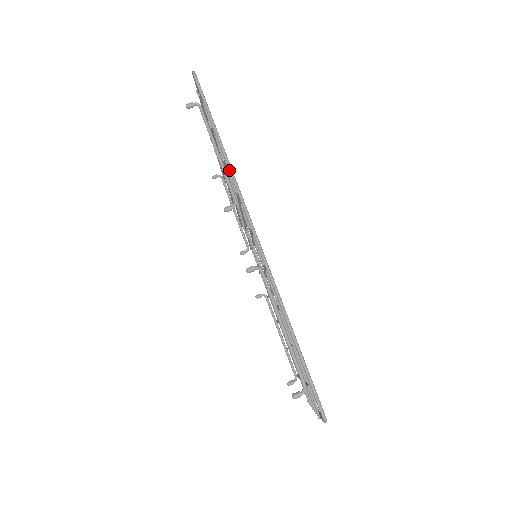
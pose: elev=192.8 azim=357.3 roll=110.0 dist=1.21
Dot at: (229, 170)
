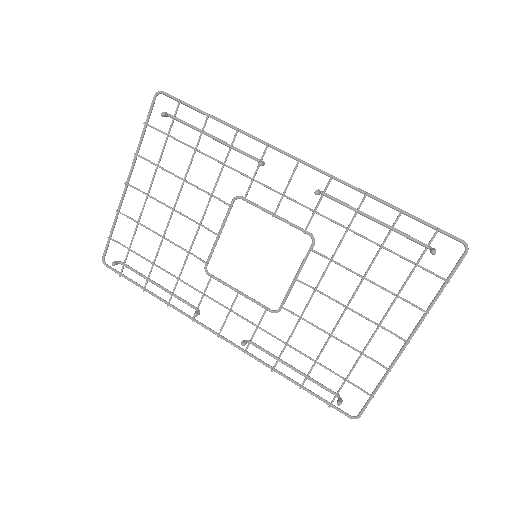
Dot at: (248, 134)
